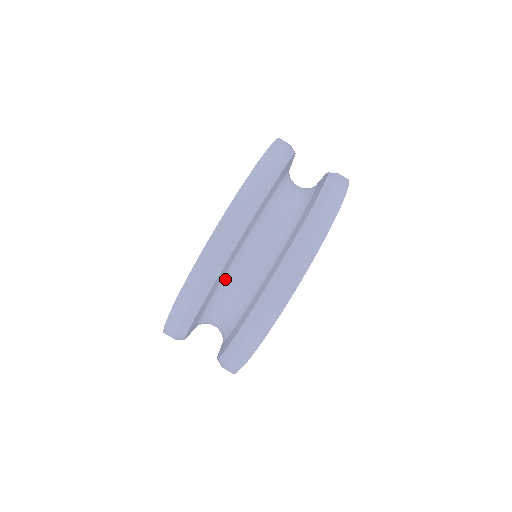
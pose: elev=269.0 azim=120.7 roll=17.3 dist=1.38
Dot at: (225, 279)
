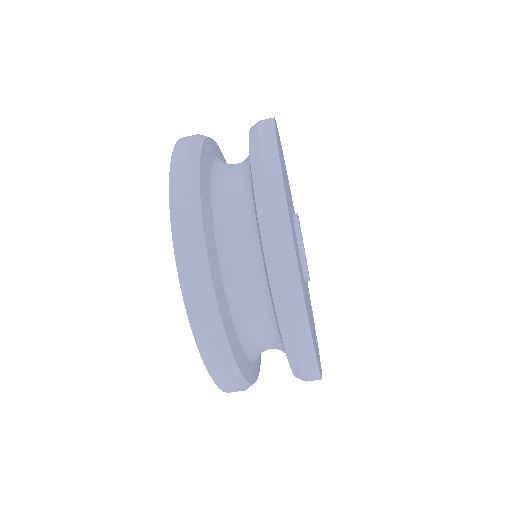
Dot at: (253, 357)
